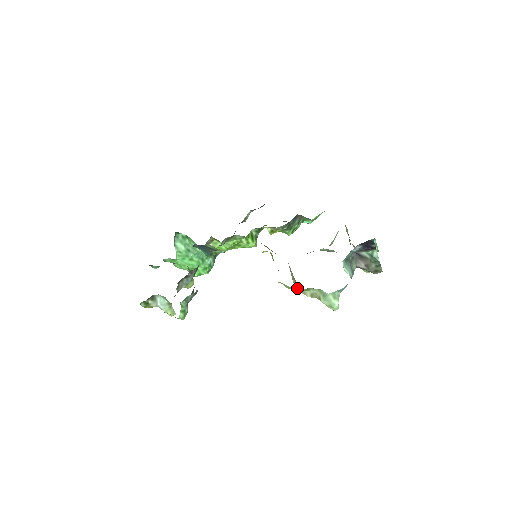
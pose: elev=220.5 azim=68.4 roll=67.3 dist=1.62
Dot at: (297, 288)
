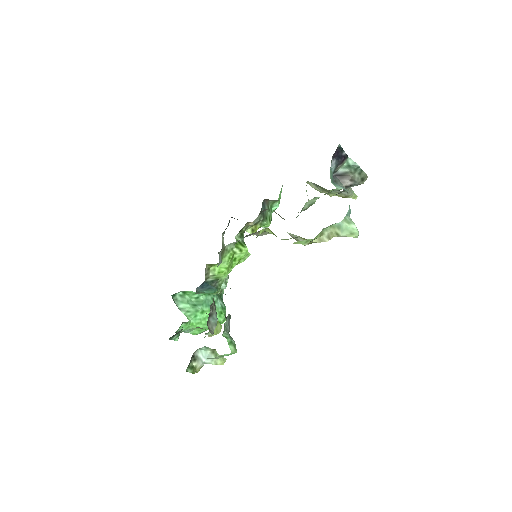
Dot at: (312, 241)
